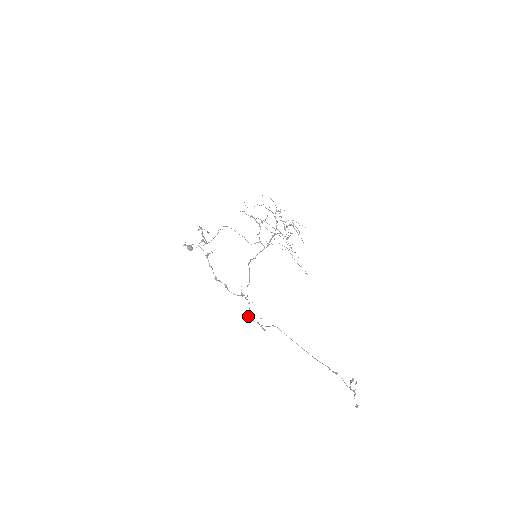
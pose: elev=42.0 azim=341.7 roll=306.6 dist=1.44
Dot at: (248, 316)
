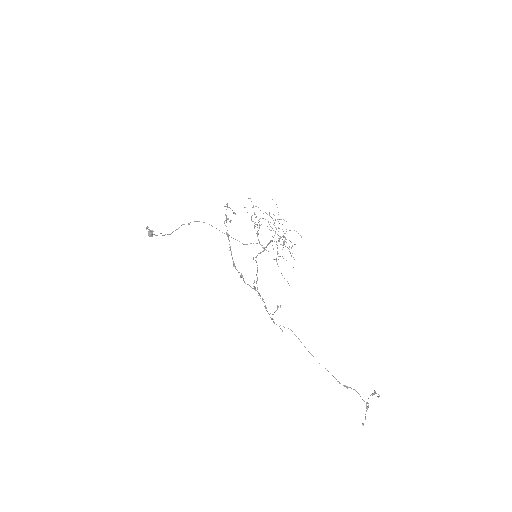
Dot at: occluded
